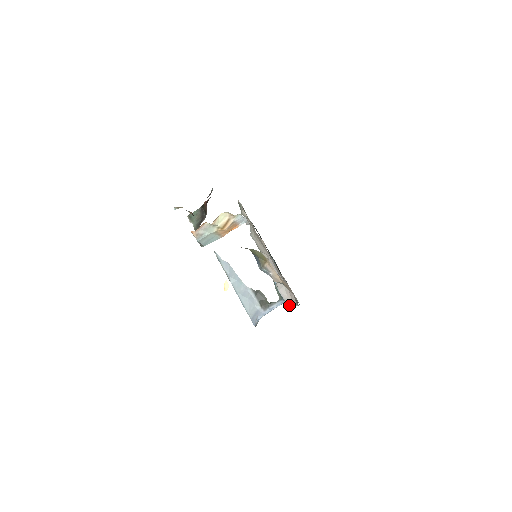
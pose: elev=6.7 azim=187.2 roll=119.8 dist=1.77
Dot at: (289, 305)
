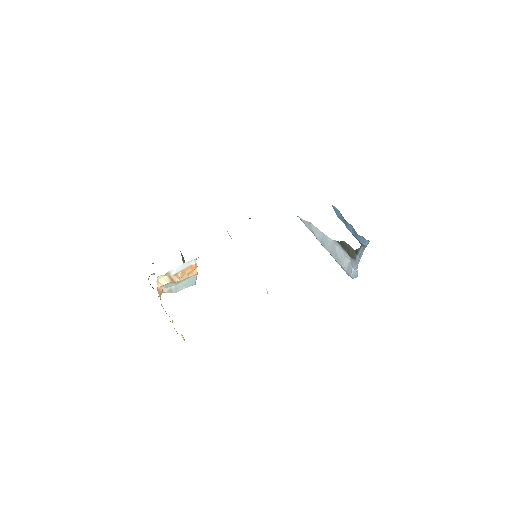
Dot at: occluded
